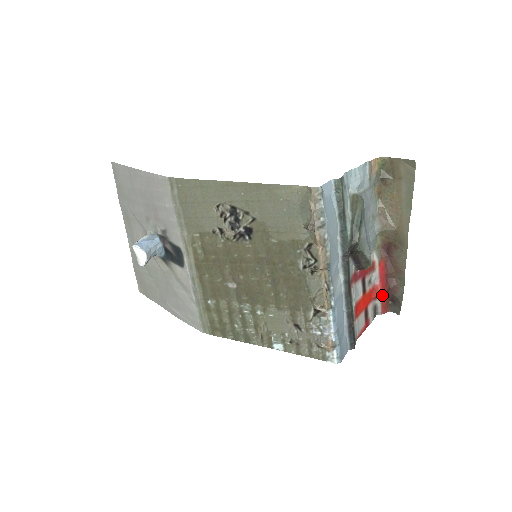
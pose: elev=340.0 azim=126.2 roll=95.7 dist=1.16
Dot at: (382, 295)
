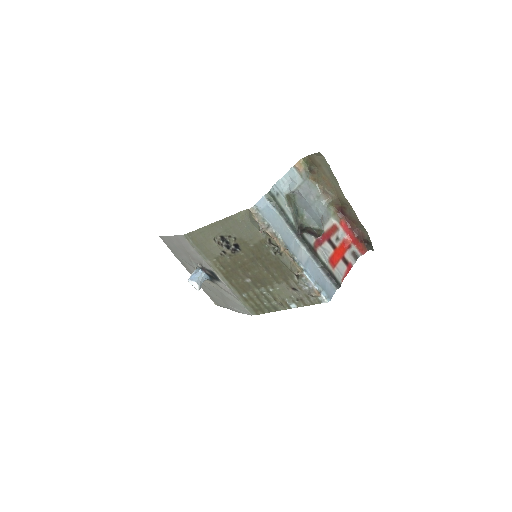
Dot at: (354, 243)
